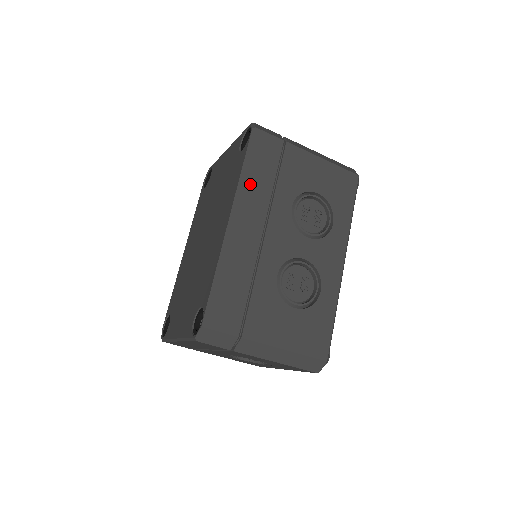
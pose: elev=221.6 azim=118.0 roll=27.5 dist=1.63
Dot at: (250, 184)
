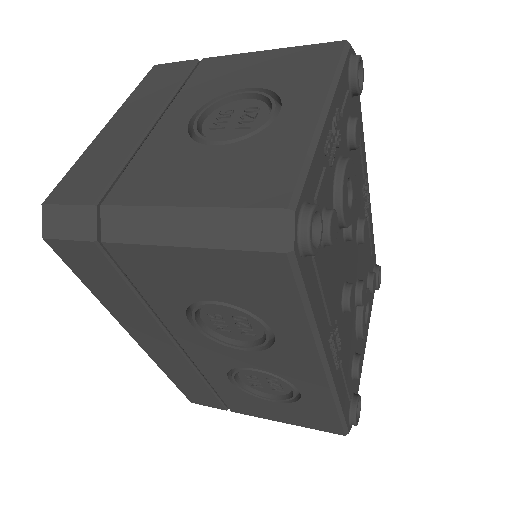
Dot at: (115, 307)
